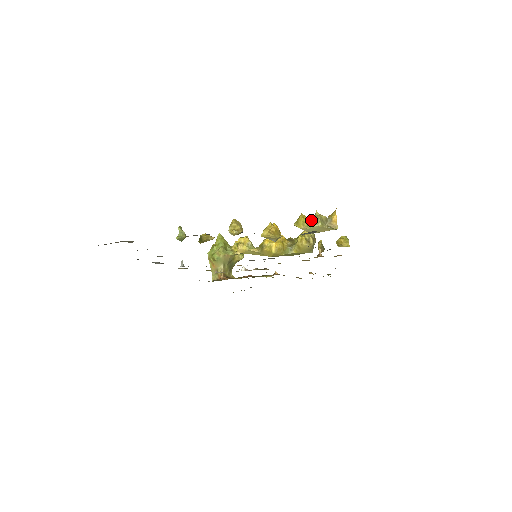
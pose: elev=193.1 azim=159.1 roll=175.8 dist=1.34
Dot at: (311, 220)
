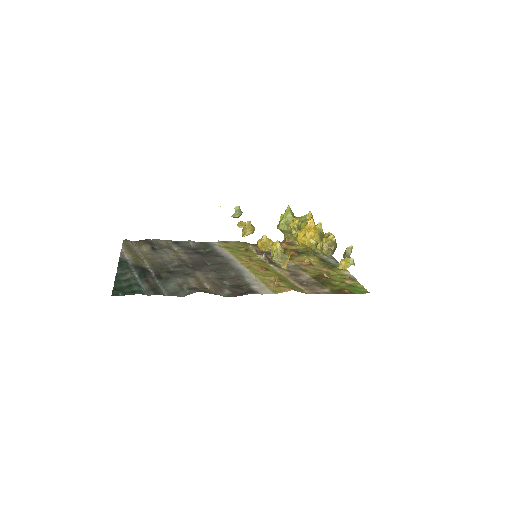
Dot at: (274, 251)
